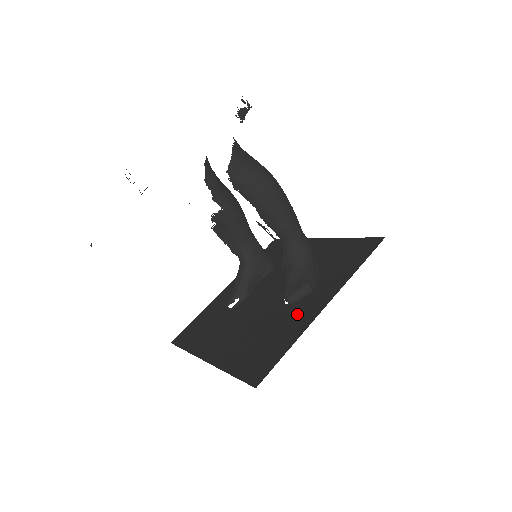
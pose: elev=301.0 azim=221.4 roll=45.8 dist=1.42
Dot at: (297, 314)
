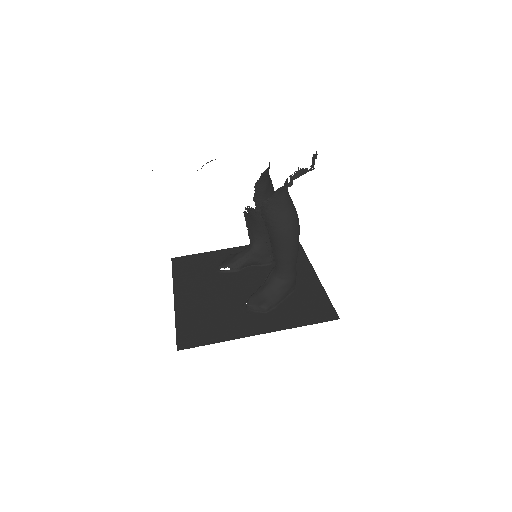
Dot at: (242, 322)
